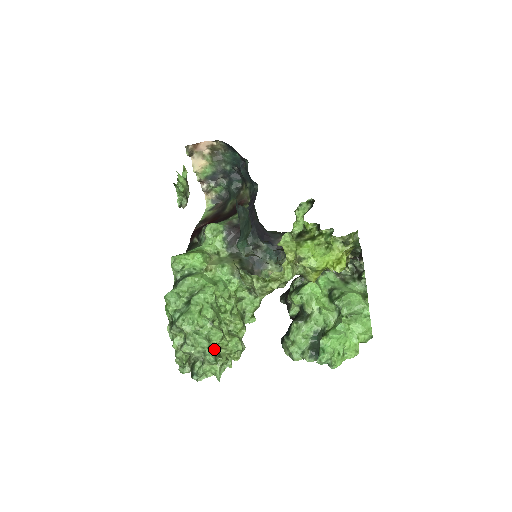
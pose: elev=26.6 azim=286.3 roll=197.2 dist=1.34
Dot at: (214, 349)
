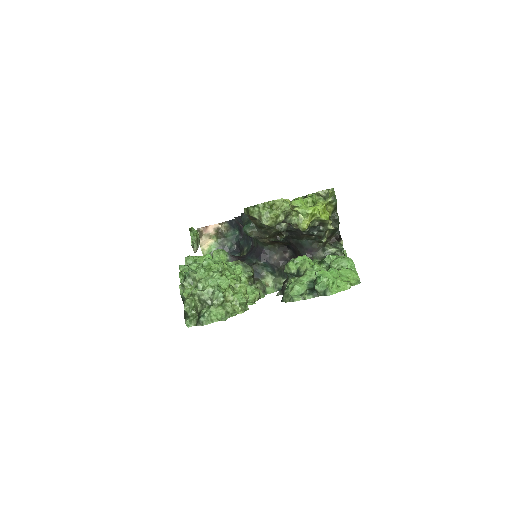
Dot at: (222, 292)
